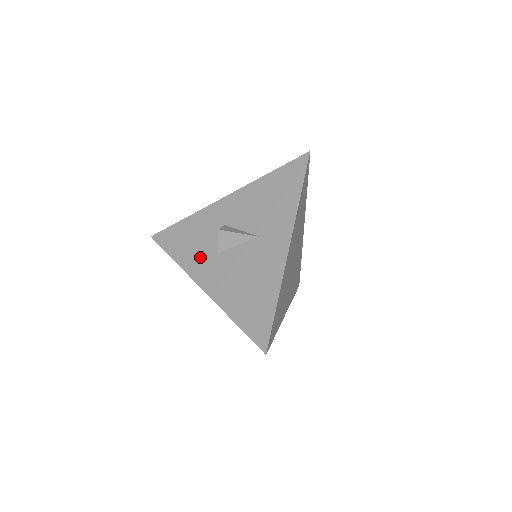
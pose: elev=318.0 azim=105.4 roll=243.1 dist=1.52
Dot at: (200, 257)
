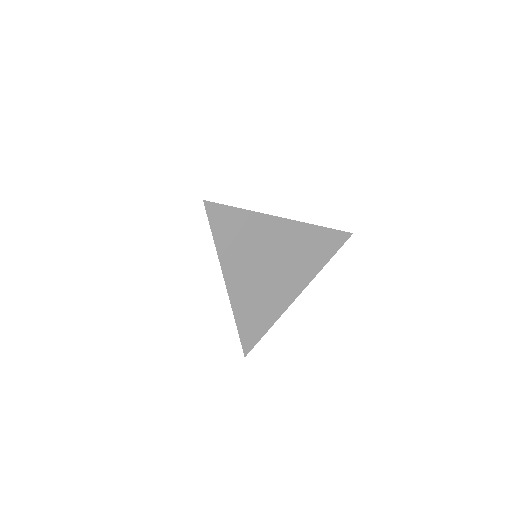
Dot at: occluded
